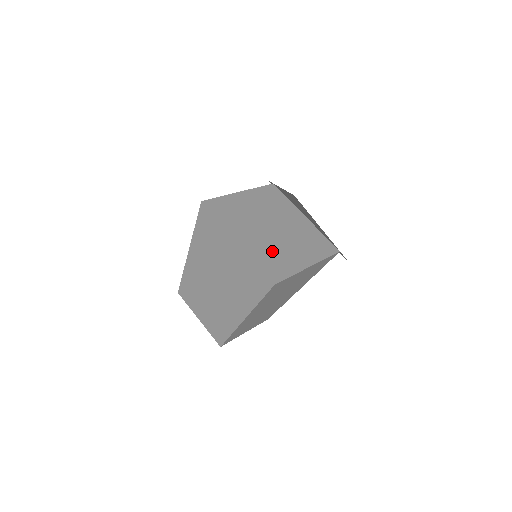
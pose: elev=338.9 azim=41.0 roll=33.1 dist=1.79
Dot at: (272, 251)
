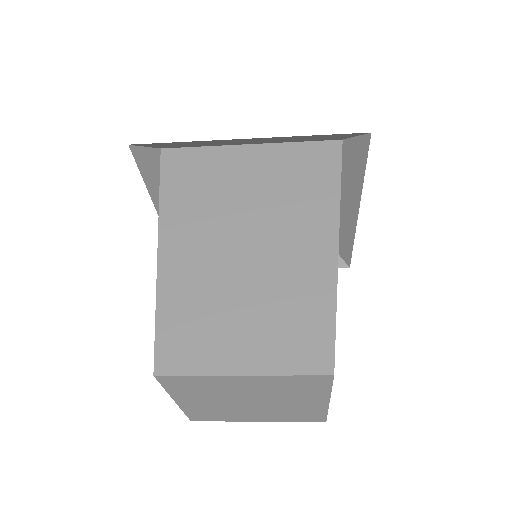
Dot at: occluded
